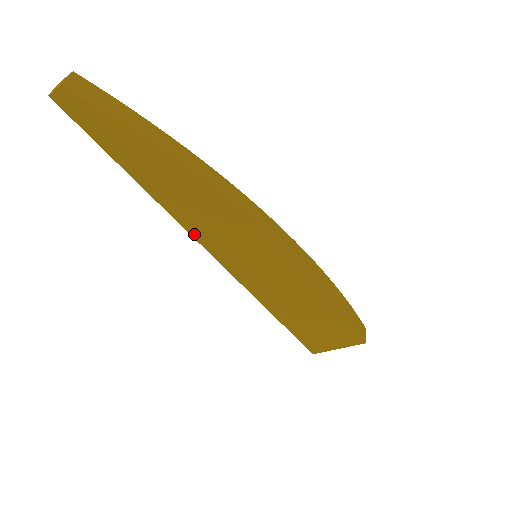
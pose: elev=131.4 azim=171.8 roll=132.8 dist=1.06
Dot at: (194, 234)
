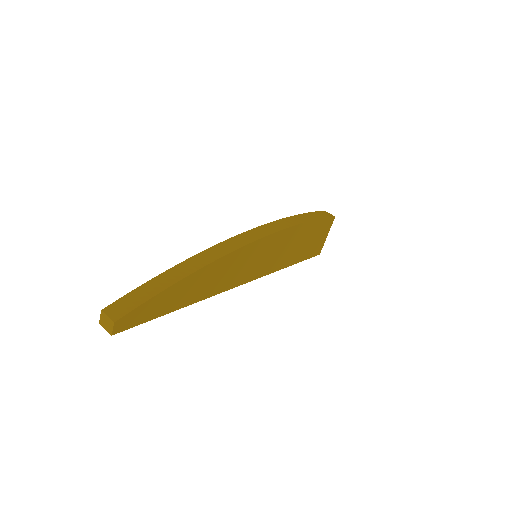
Dot at: (226, 289)
